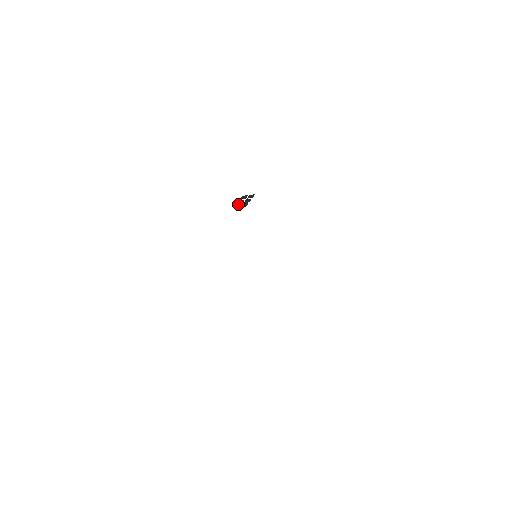
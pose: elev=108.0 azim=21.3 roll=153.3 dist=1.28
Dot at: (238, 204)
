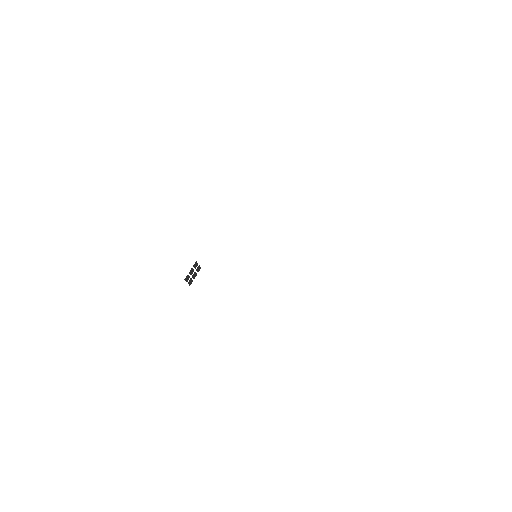
Dot at: (188, 275)
